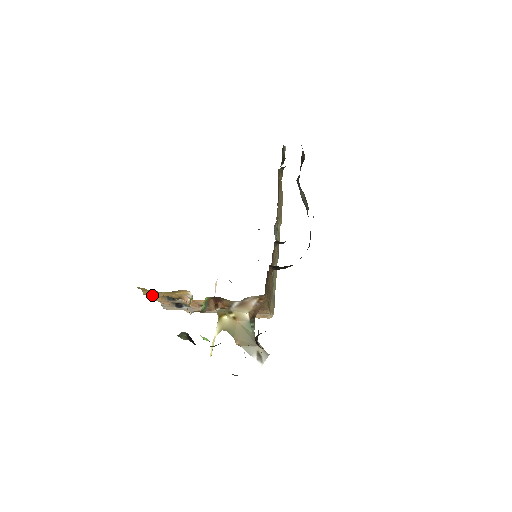
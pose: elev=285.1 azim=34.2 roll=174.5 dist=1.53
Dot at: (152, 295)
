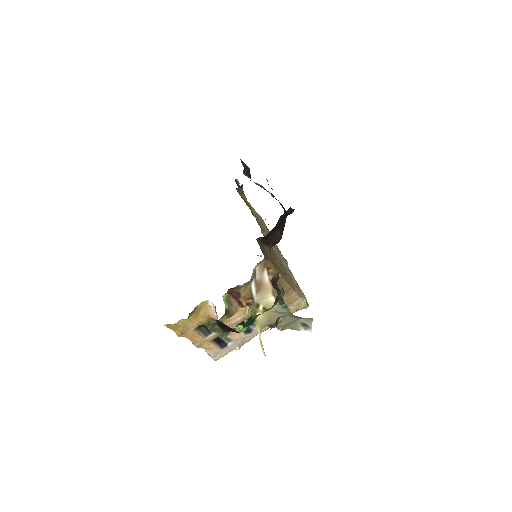
Dot at: (188, 337)
